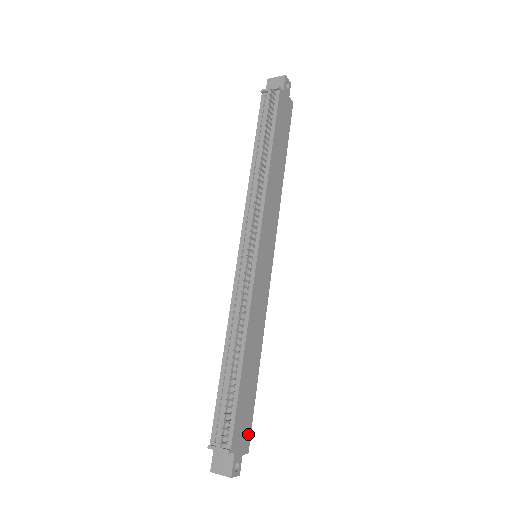
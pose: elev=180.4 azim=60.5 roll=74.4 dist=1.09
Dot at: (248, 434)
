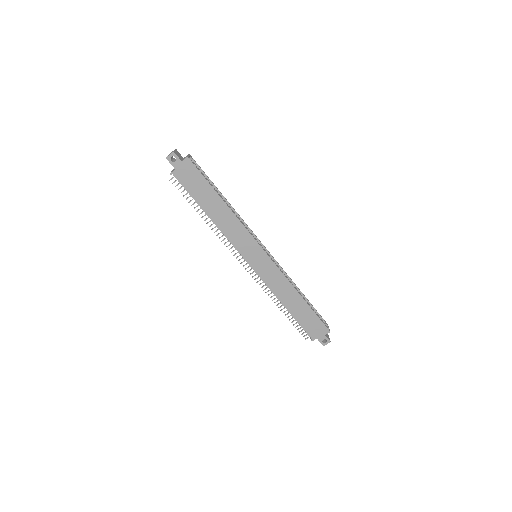
Dot at: (322, 326)
